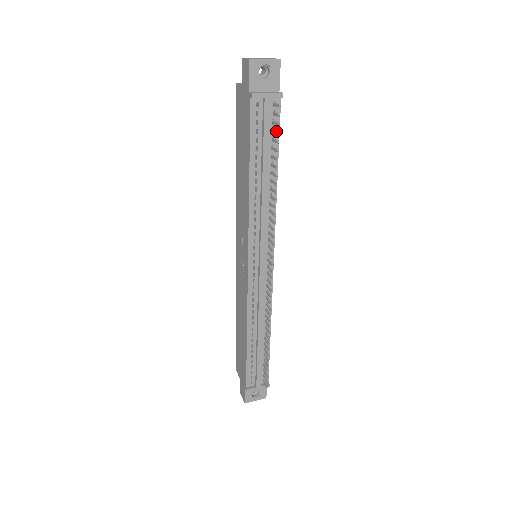
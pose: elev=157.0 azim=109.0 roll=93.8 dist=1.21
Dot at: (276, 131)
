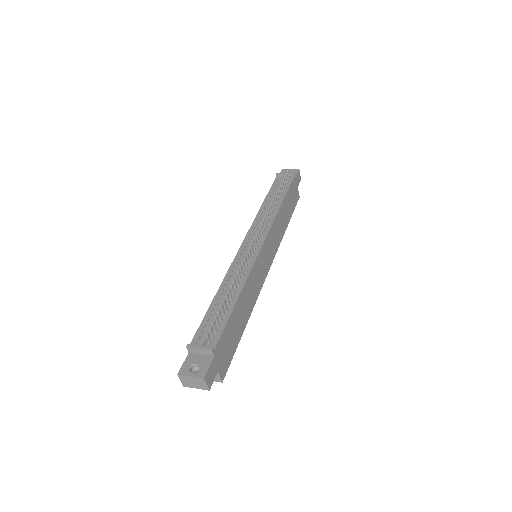
Dot at: (284, 181)
